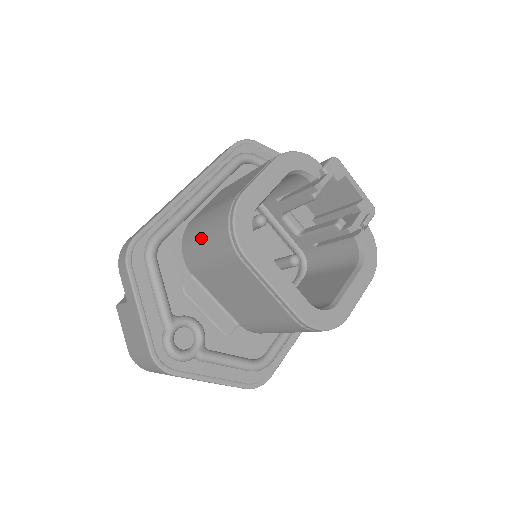
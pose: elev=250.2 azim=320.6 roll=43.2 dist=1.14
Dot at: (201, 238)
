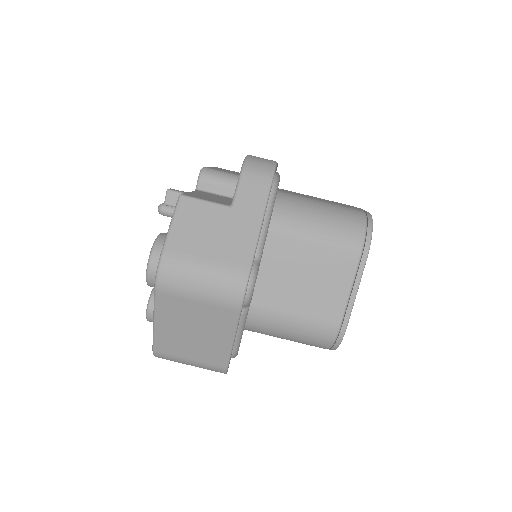
Dot at: (314, 214)
